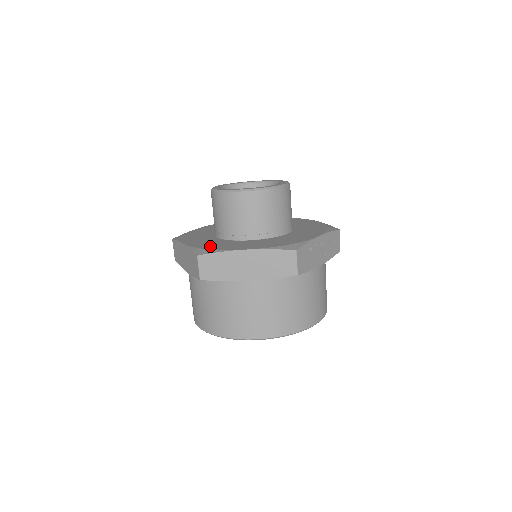
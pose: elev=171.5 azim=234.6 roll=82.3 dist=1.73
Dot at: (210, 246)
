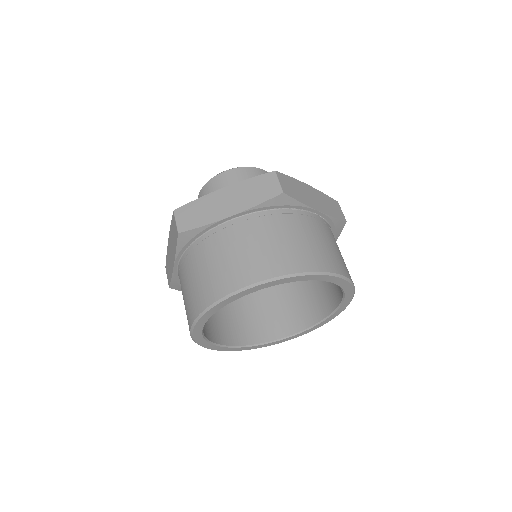
Dot at: occluded
